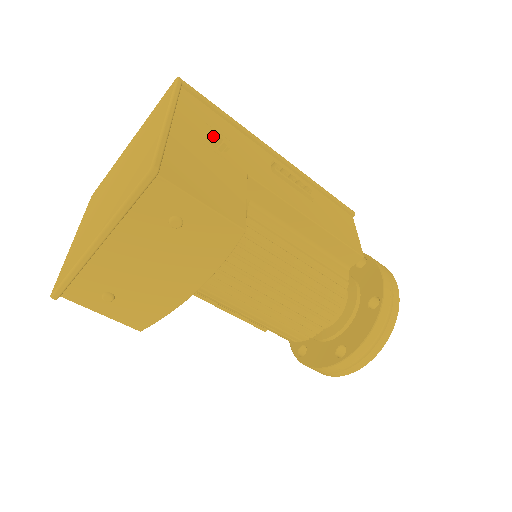
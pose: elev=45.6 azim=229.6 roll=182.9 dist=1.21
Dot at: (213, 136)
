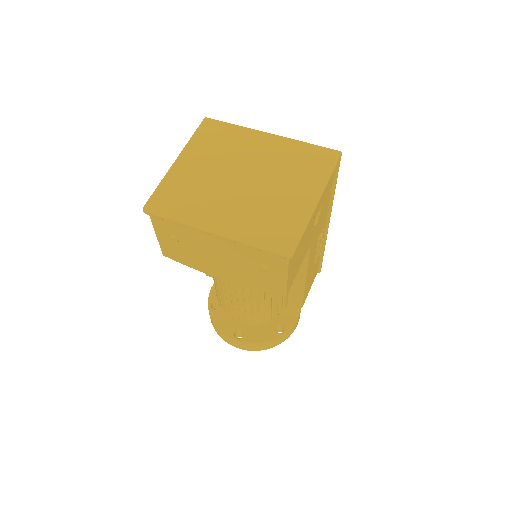
Dot at: occluded
